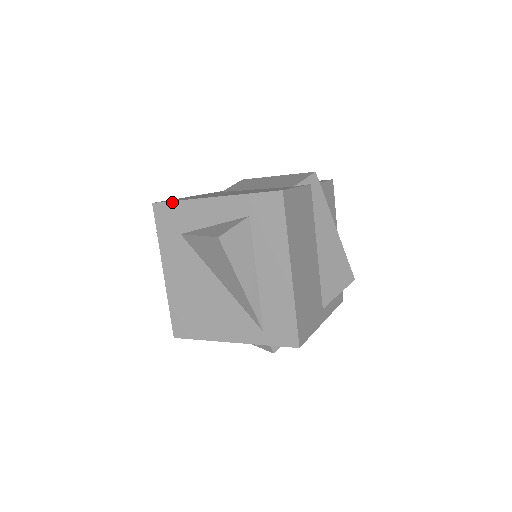
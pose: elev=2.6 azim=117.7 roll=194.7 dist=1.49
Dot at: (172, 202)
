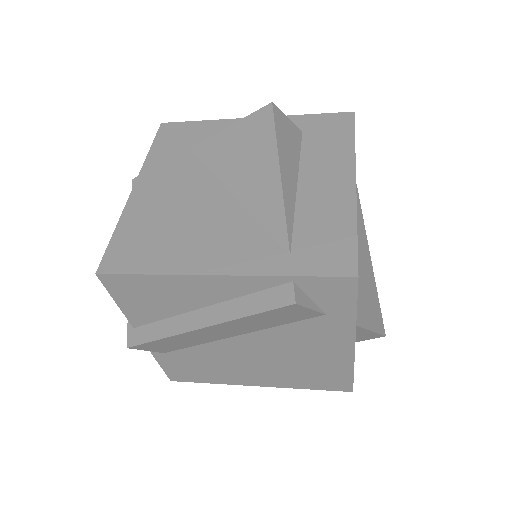
Dot at: (192, 122)
